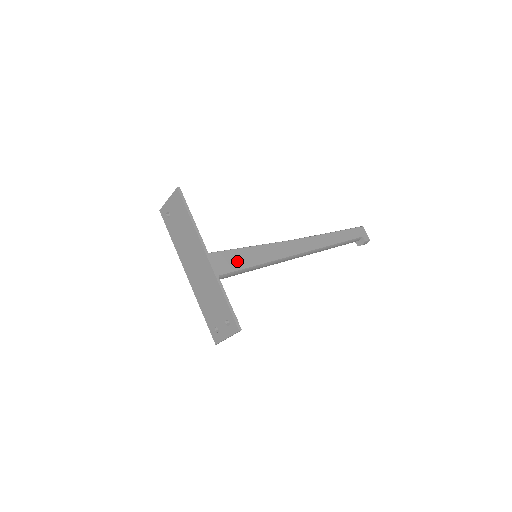
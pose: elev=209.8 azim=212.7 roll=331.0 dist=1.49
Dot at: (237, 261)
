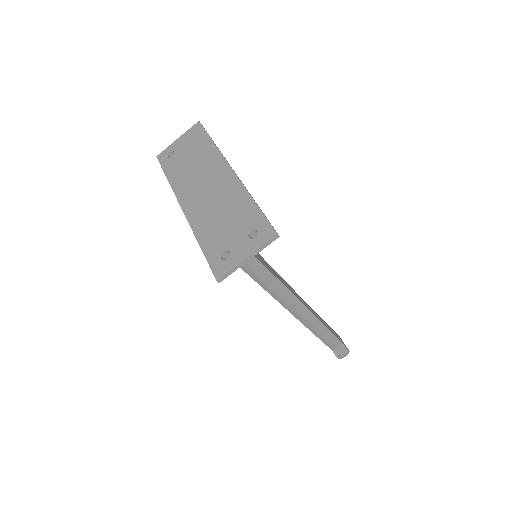
Dot at: occluded
